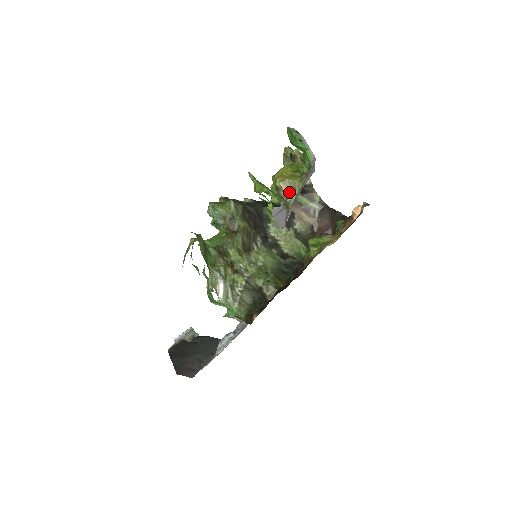
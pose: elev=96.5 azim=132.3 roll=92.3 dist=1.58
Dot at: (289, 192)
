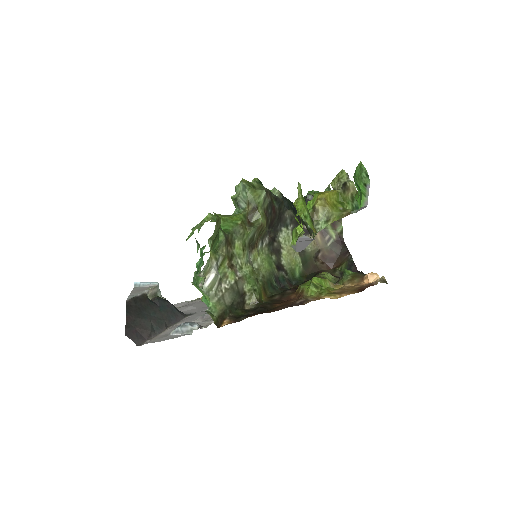
Dot at: (322, 220)
